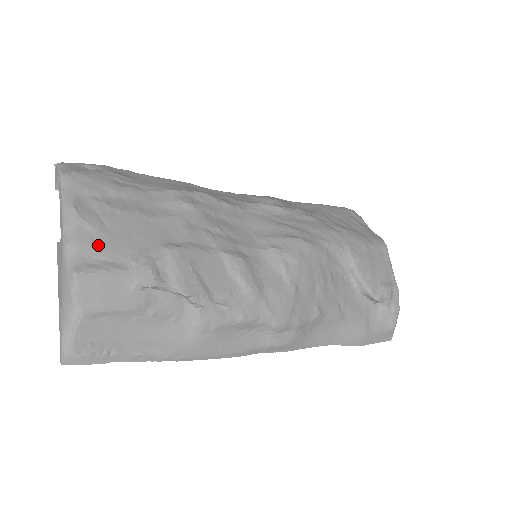
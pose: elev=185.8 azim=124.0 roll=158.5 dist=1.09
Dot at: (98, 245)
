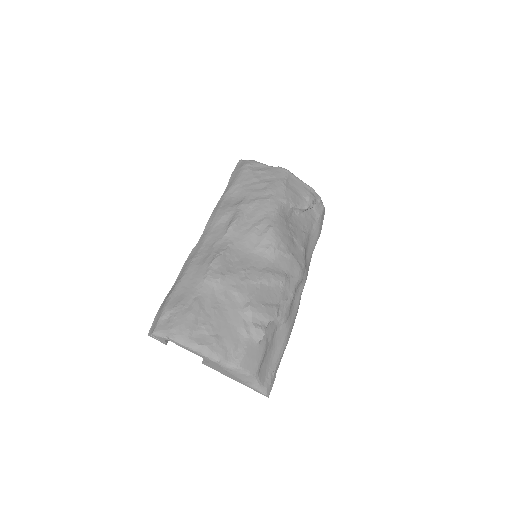
Dot at: (228, 346)
